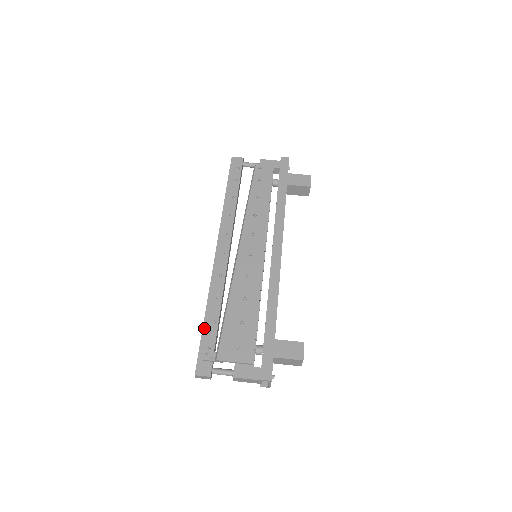
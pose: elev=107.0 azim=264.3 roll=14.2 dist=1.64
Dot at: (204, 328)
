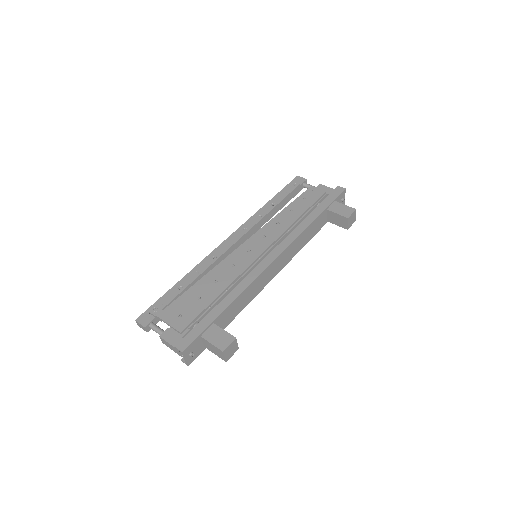
Dot at: (170, 290)
